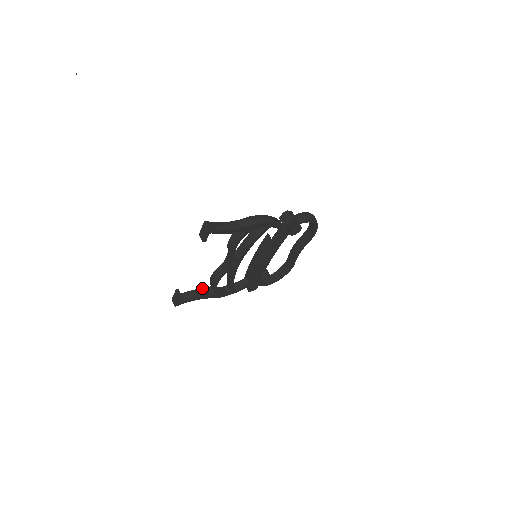
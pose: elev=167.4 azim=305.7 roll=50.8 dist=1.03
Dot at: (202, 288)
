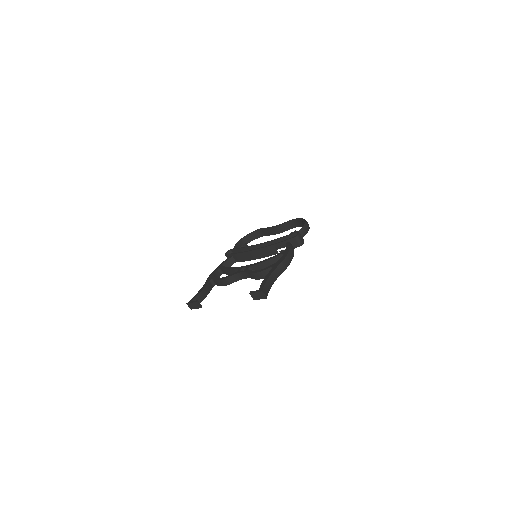
Dot at: (207, 284)
